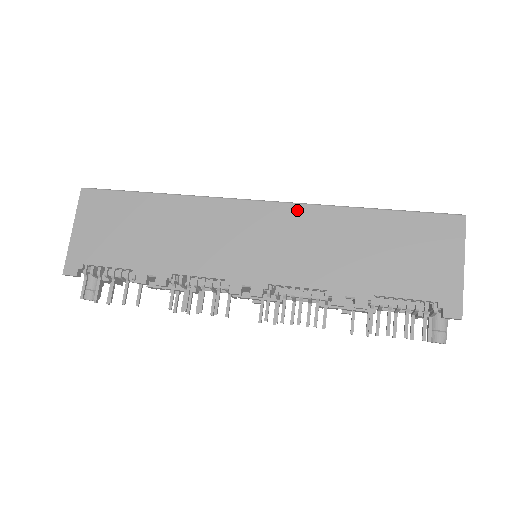
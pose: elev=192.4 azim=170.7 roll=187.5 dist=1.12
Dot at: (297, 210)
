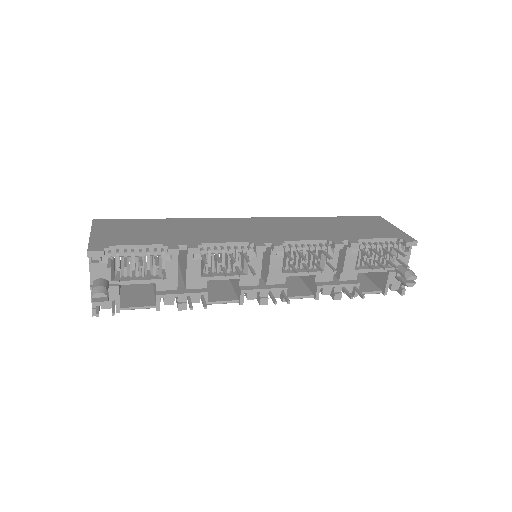
Dot at: (279, 219)
